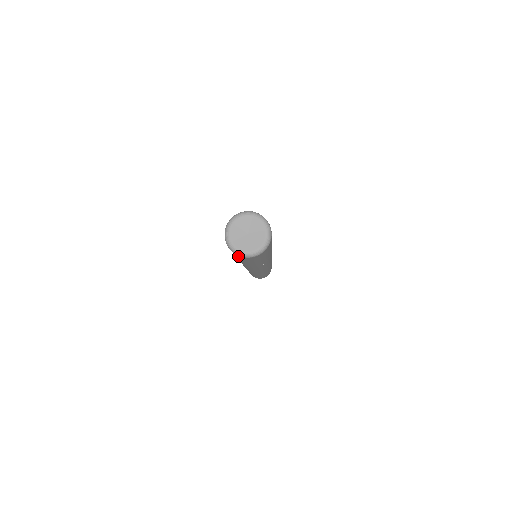
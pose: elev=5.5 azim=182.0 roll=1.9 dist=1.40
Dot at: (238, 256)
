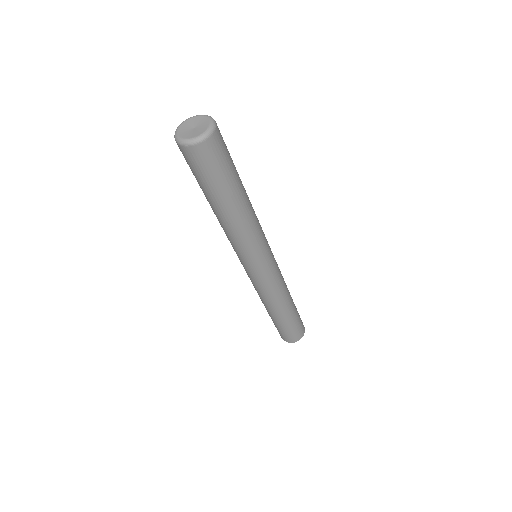
Dot at: (201, 152)
